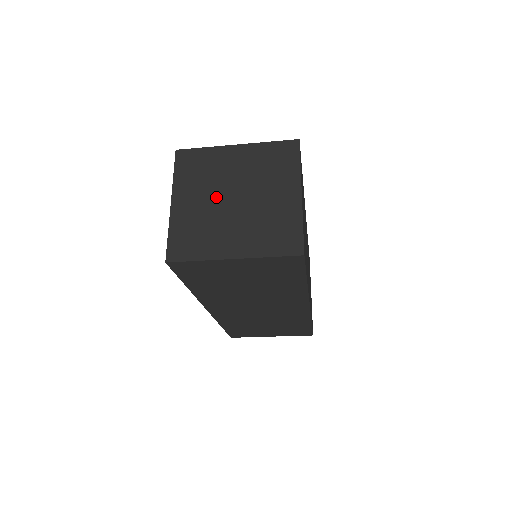
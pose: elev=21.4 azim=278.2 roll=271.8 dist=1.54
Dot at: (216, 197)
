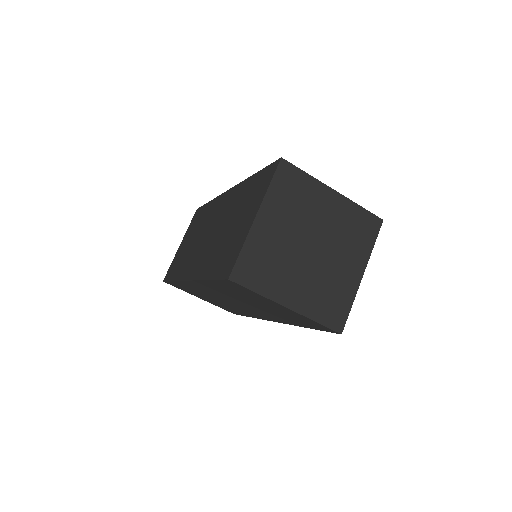
Dot at: (297, 236)
